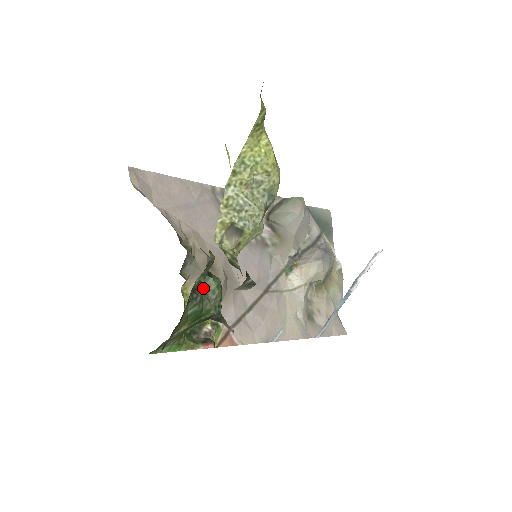
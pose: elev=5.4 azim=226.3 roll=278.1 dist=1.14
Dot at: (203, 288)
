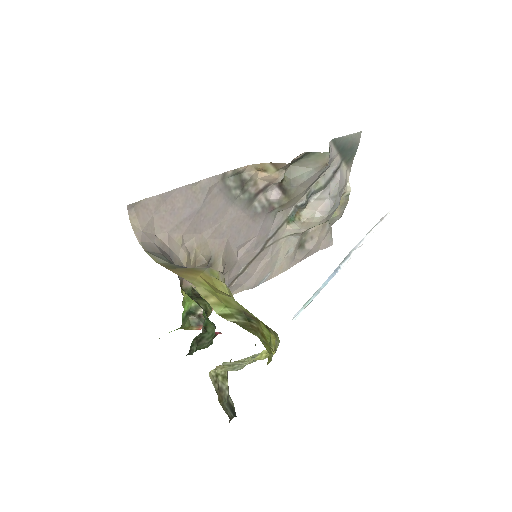
Dot at: (199, 339)
